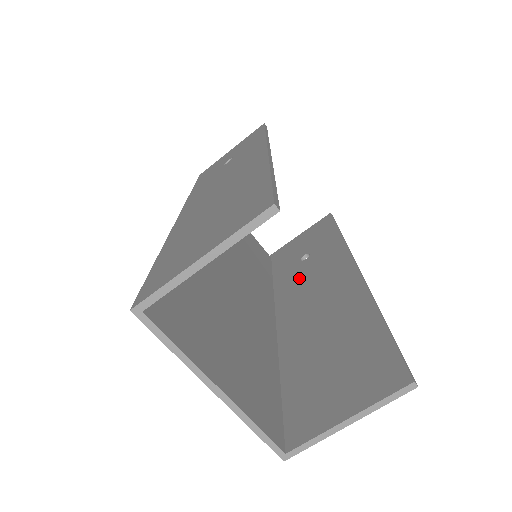
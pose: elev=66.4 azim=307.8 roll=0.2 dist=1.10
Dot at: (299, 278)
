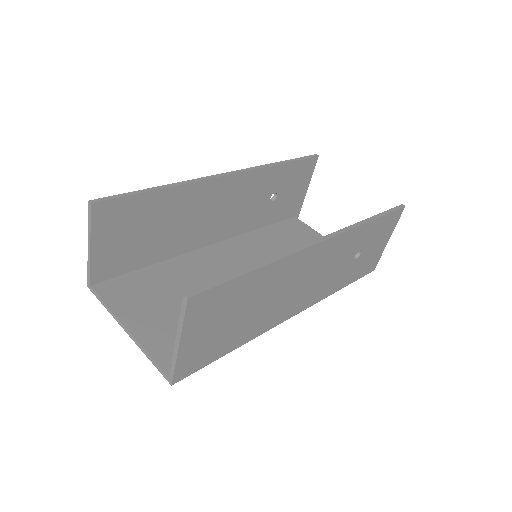
Dot at: occluded
